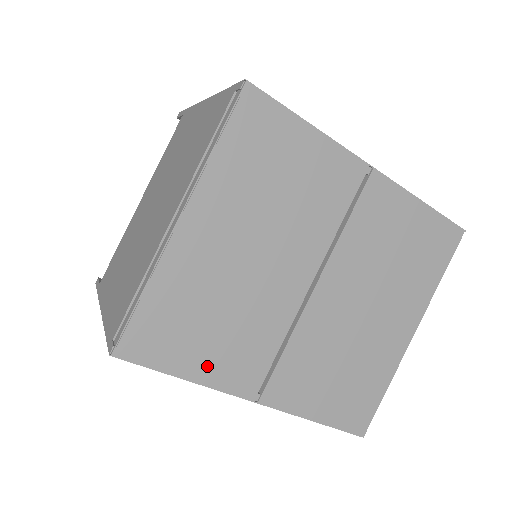
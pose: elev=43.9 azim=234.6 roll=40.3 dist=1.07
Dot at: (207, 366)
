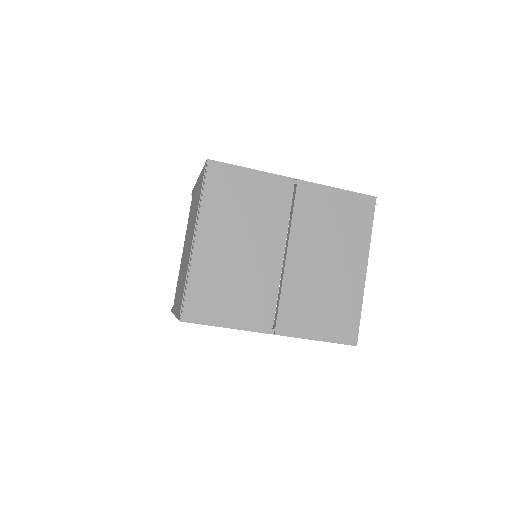
Dot at: (236, 317)
